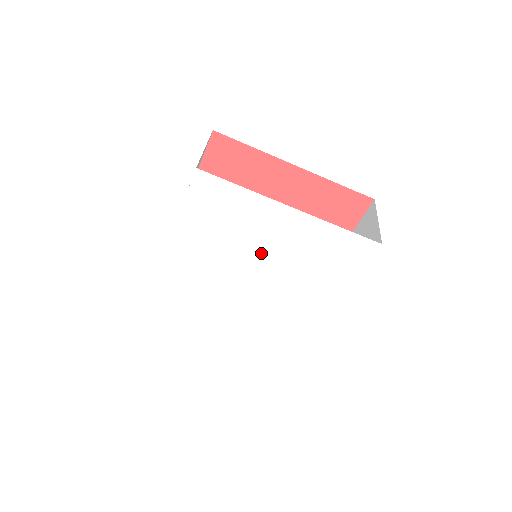
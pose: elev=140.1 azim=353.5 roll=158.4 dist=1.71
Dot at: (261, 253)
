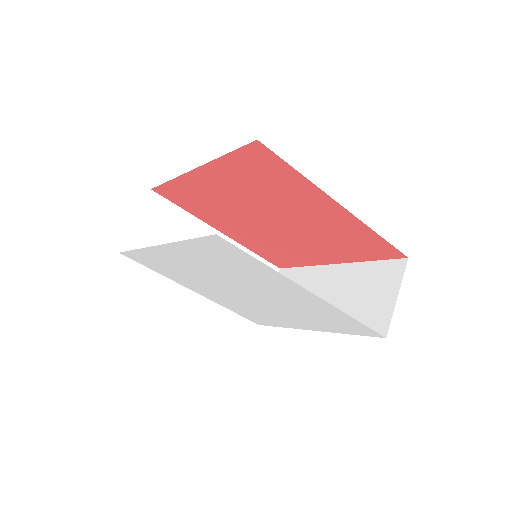
Dot at: (260, 290)
